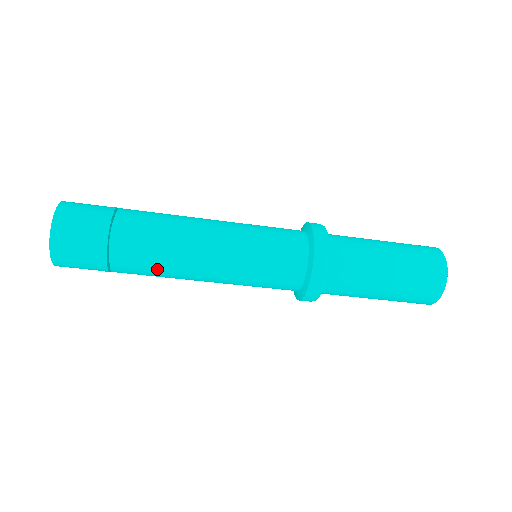
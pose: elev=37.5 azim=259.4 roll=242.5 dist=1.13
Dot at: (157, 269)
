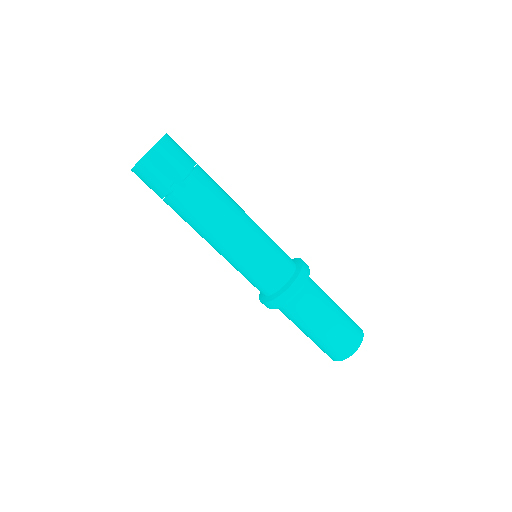
Dot at: (201, 215)
